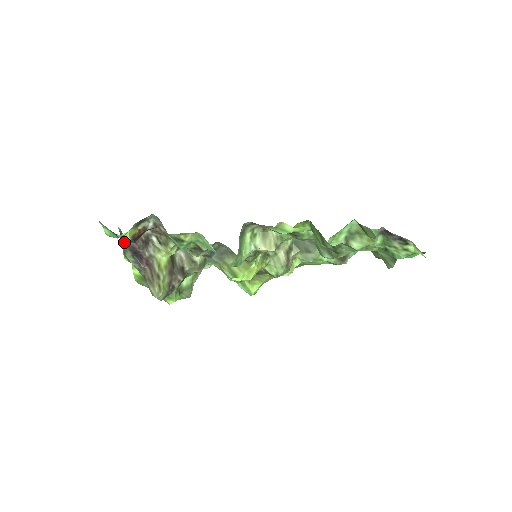
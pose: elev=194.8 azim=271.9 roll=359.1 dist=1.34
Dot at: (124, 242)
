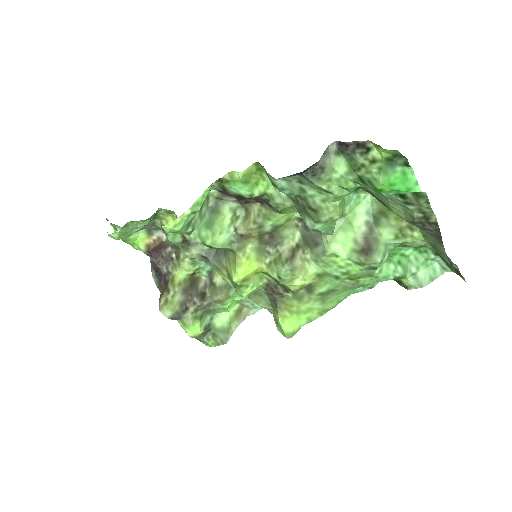
Dot at: occluded
